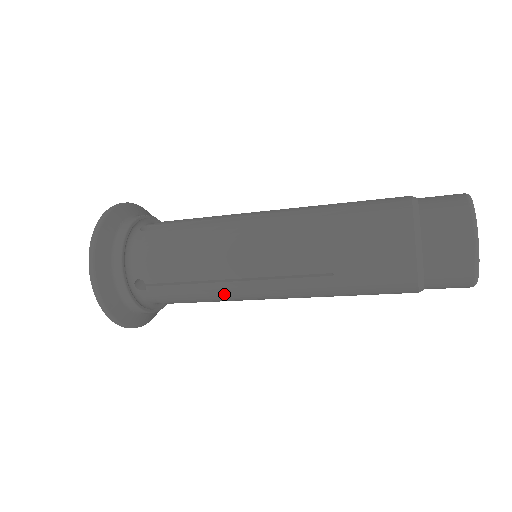
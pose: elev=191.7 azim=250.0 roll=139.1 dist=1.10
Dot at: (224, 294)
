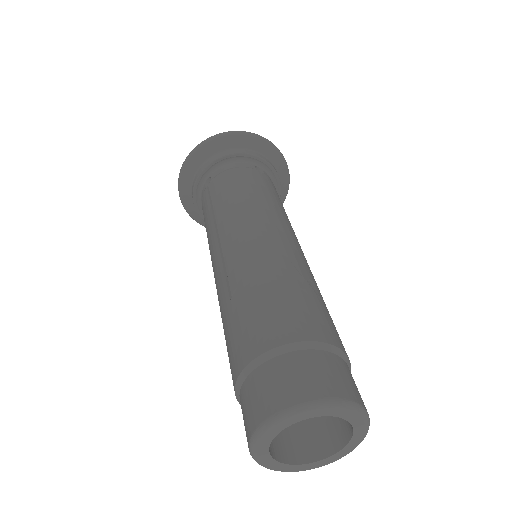
Dot at: occluded
